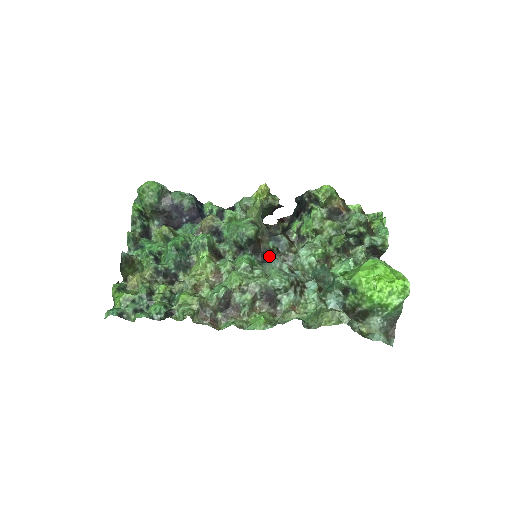
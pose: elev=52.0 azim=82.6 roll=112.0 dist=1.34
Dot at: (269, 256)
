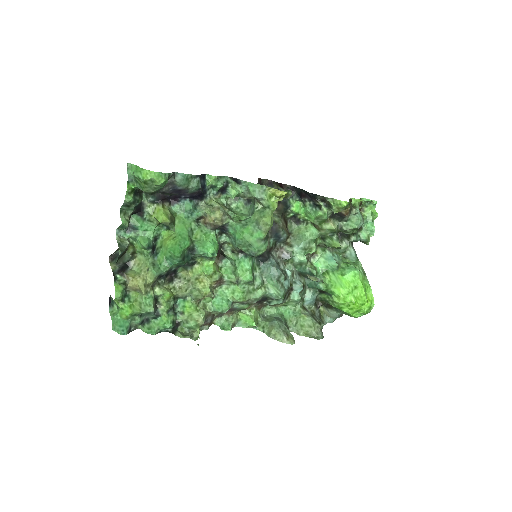
Dot at: (268, 258)
